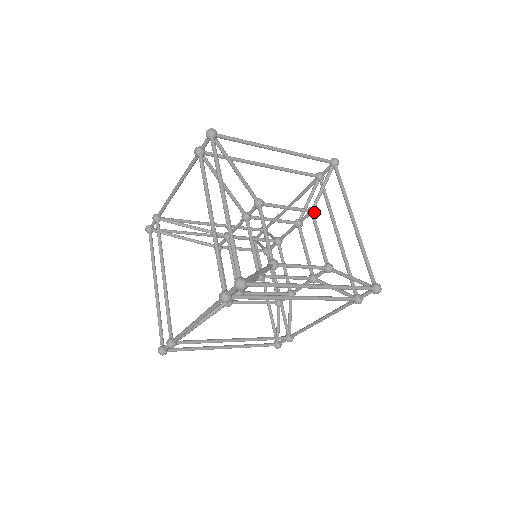
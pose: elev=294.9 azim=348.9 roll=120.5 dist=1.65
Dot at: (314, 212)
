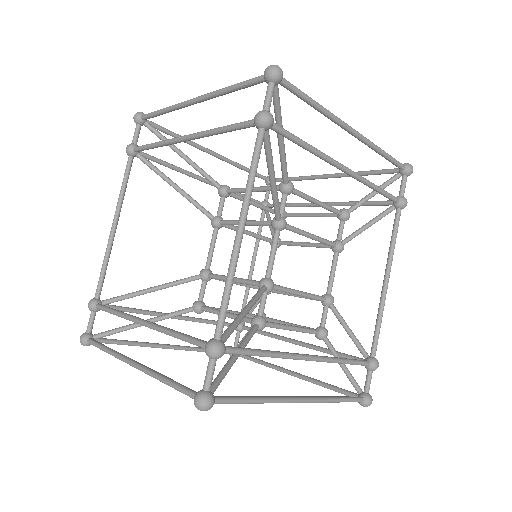
Dot at: (284, 211)
